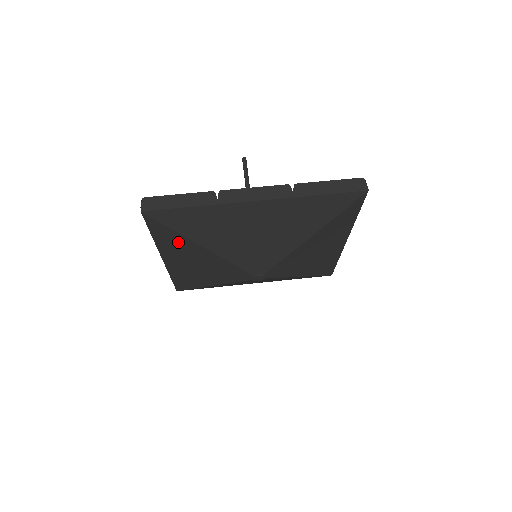
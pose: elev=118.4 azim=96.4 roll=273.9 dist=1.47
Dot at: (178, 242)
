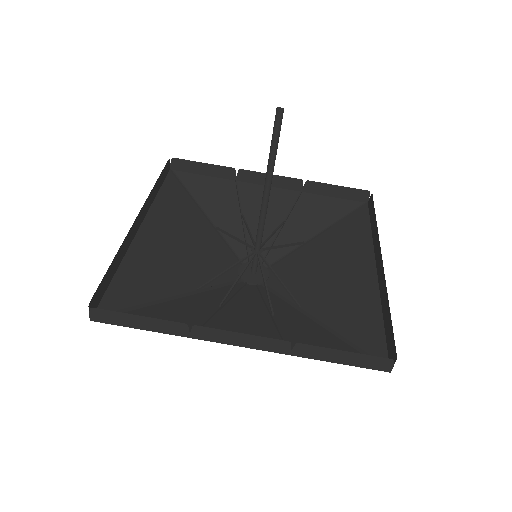
Dot at: (149, 284)
